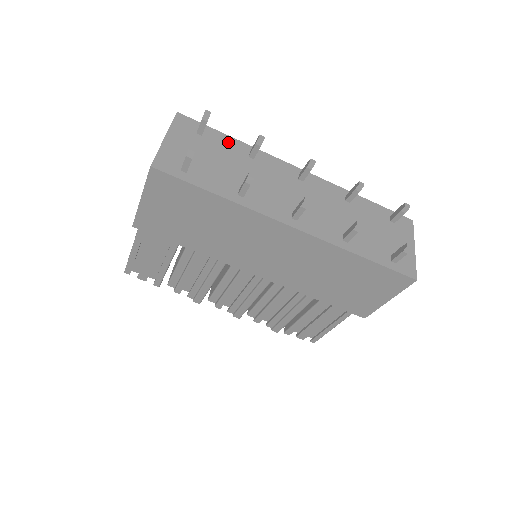
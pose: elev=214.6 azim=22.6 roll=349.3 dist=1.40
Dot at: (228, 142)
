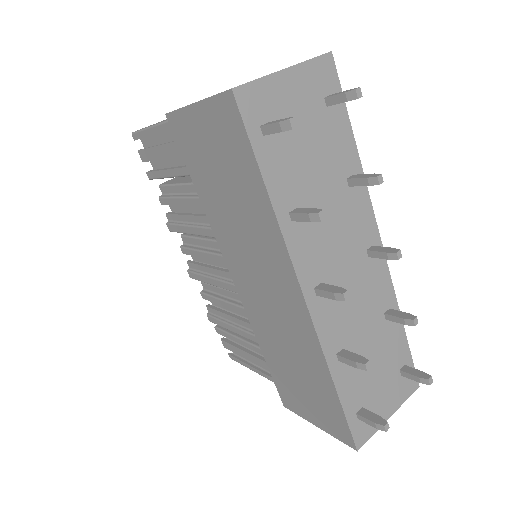
Dot at: (345, 141)
